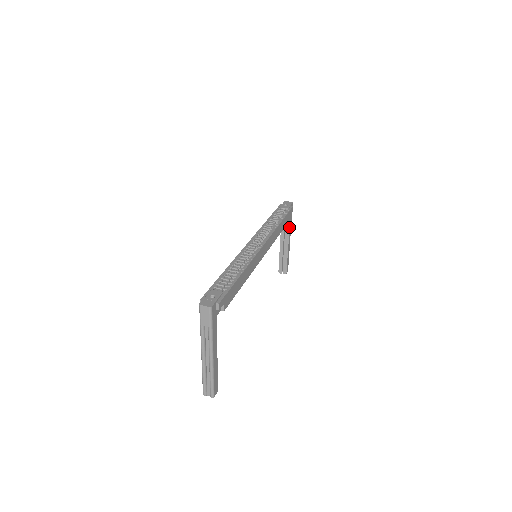
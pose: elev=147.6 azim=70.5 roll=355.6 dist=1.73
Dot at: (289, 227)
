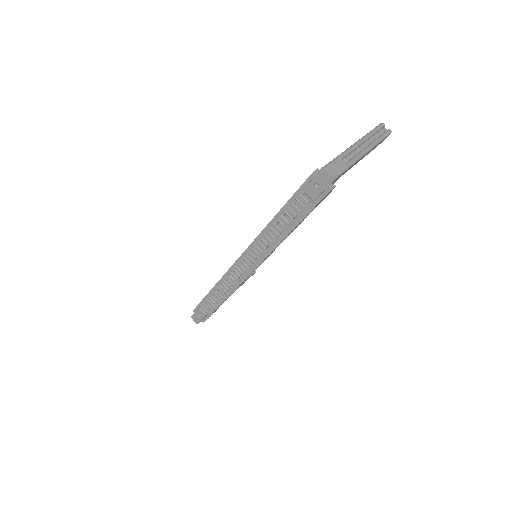
Dot at: occluded
